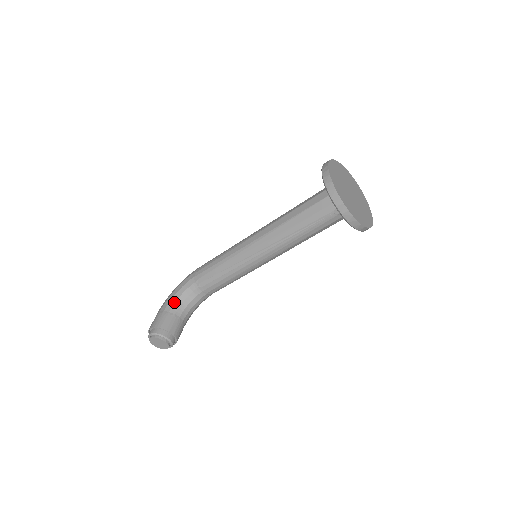
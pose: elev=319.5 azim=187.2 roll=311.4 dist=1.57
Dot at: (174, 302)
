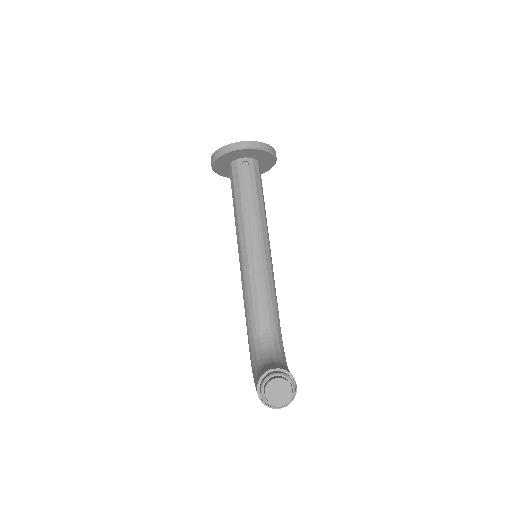
Dot at: (257, 365)
